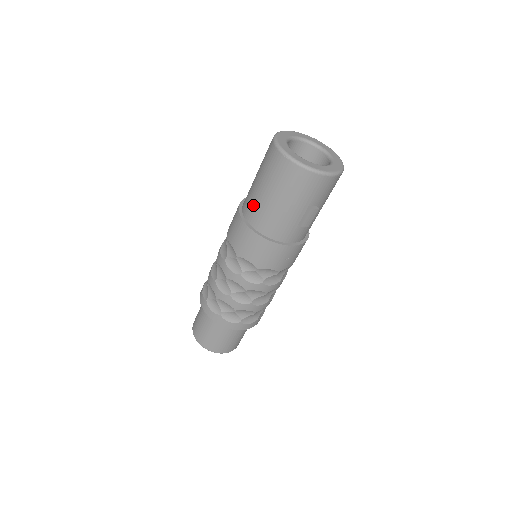
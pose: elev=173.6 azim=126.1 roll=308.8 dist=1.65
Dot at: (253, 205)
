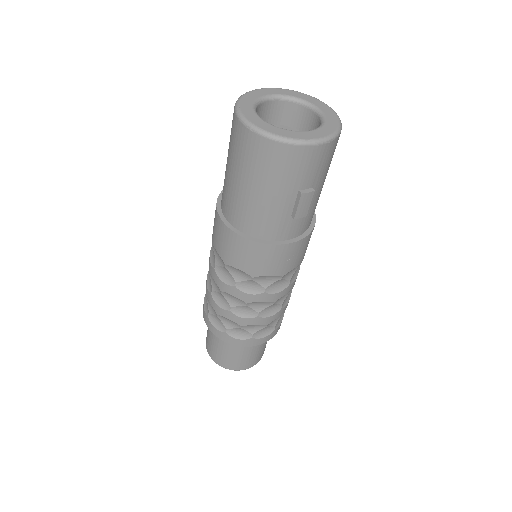
Dot at: (229, 199)
